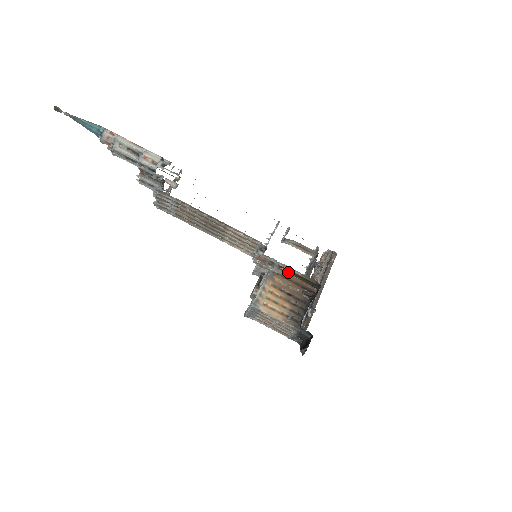
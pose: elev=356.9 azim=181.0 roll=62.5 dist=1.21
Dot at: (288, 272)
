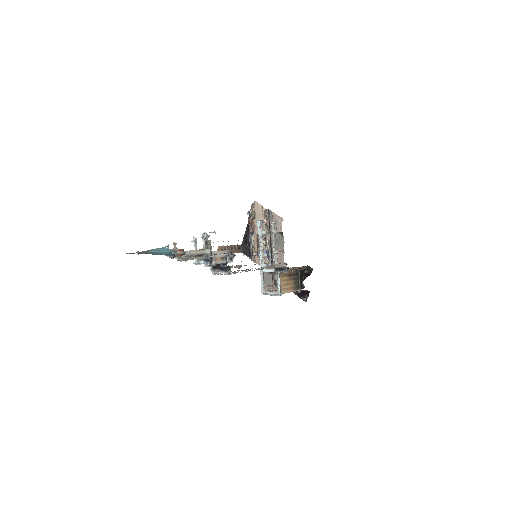
Dot at: (293, 268)
